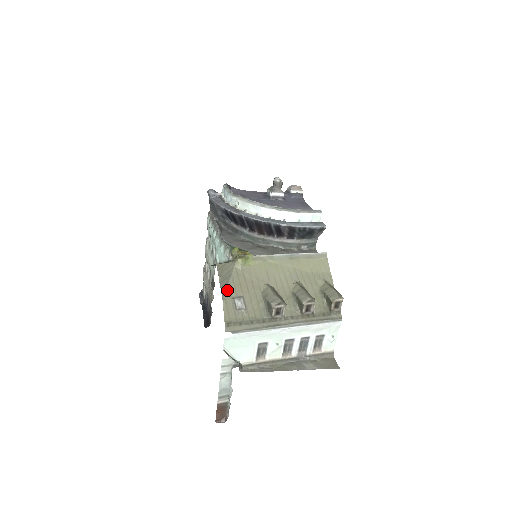
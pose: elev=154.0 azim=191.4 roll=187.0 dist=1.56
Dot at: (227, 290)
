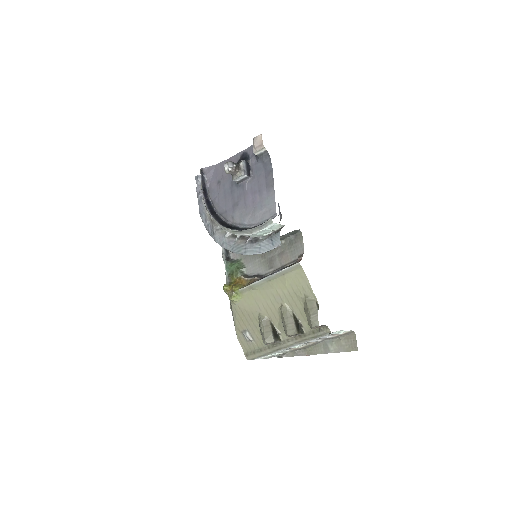
Dot at: (235, 326)
